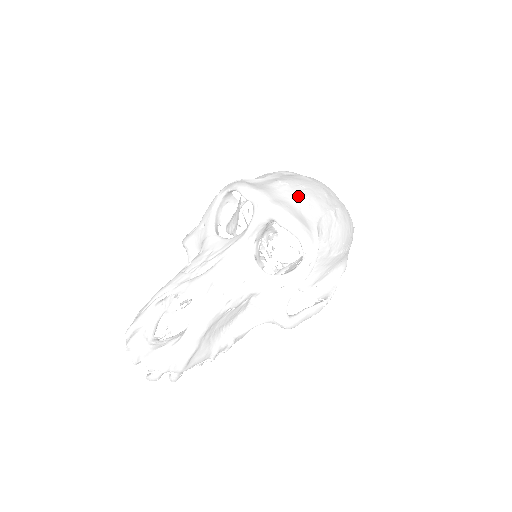
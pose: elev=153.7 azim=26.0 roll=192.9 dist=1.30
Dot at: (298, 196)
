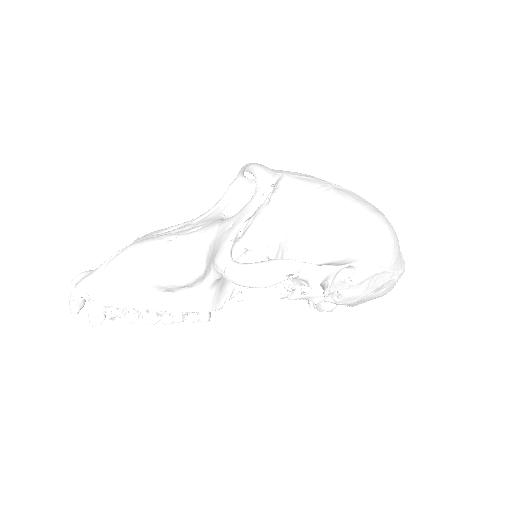
Dot at: occluded
